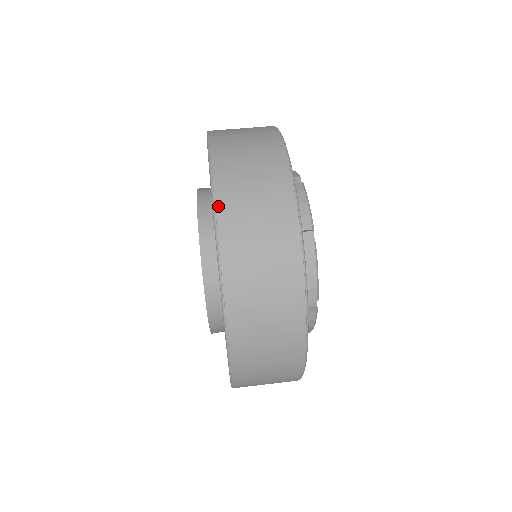
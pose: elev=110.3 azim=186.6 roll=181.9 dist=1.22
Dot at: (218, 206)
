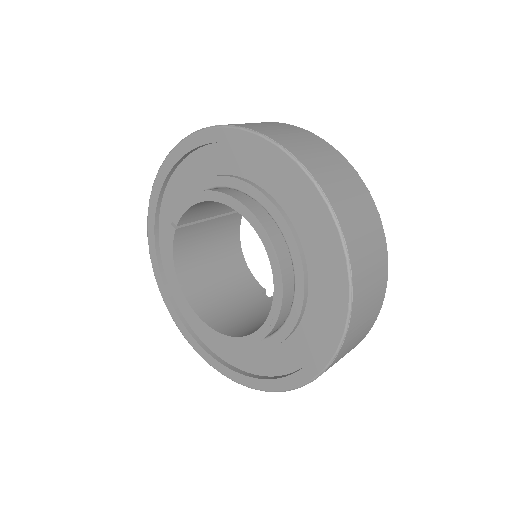
Dot at: occluded
